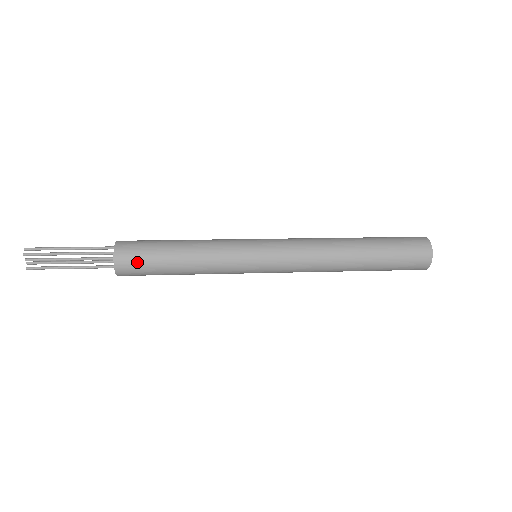
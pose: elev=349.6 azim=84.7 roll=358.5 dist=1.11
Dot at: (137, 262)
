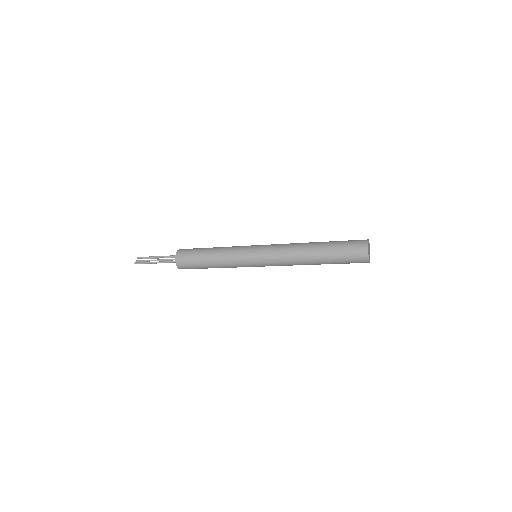
Dot at: (189, 250)
